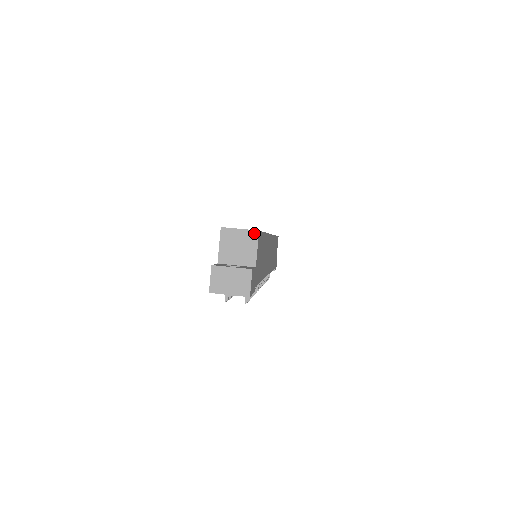
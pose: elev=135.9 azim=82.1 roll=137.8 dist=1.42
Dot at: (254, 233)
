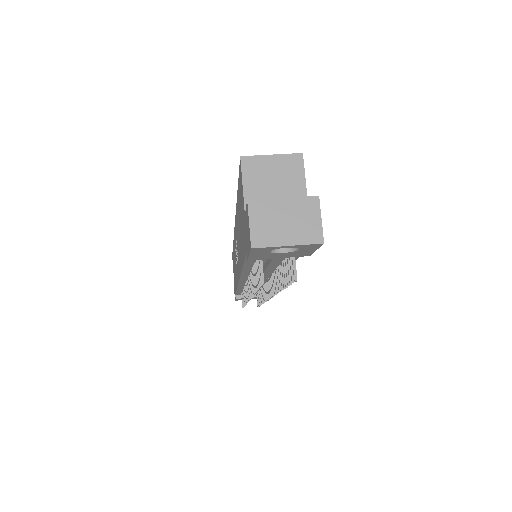
Dot at: (295, 158)
